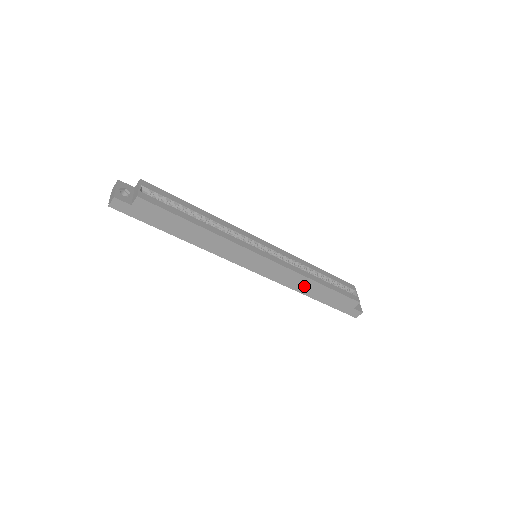
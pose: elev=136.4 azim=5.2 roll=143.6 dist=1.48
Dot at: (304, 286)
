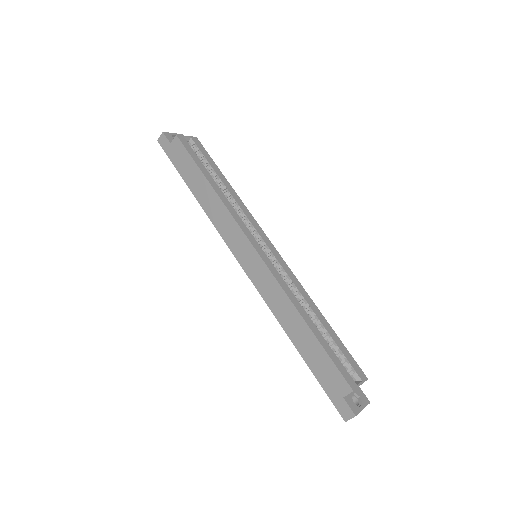
Dot at: (288, 318)
